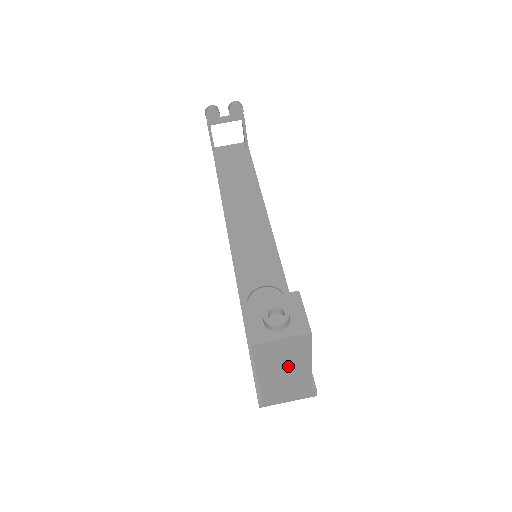
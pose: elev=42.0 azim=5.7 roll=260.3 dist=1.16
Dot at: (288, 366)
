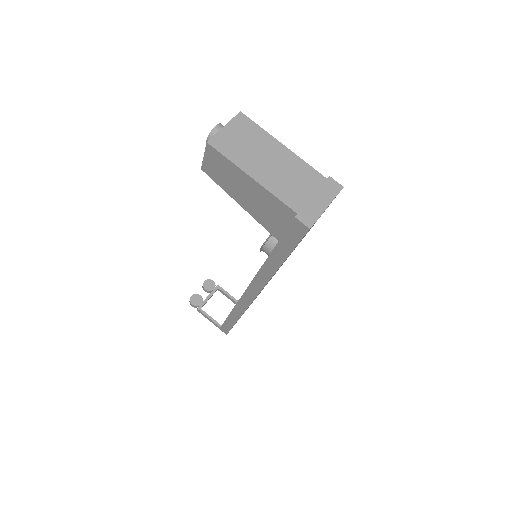
Dot at: (266, 156)
